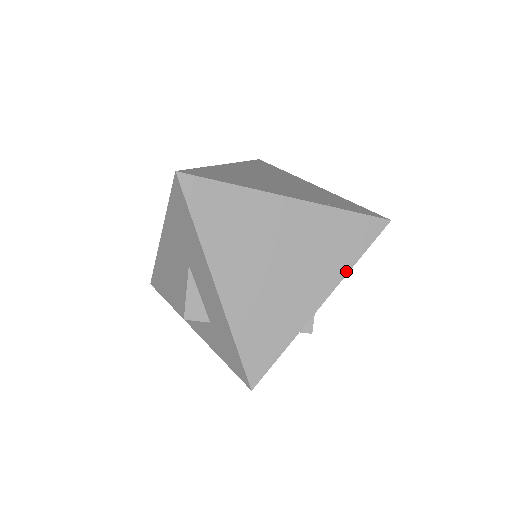
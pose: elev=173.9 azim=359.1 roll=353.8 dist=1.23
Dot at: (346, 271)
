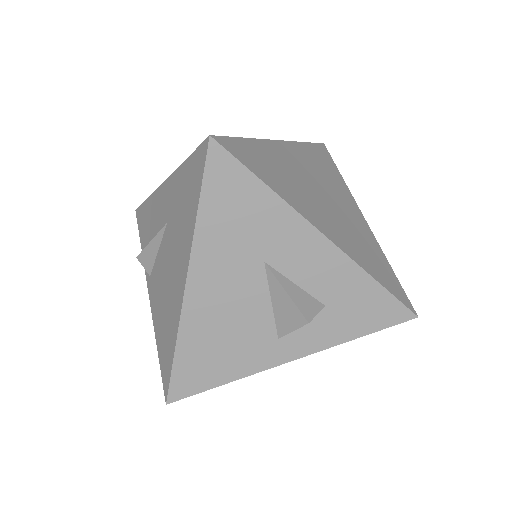
Dot at: (347, 188)
